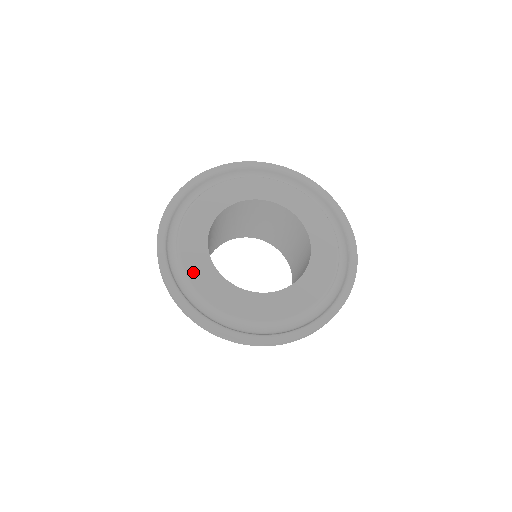
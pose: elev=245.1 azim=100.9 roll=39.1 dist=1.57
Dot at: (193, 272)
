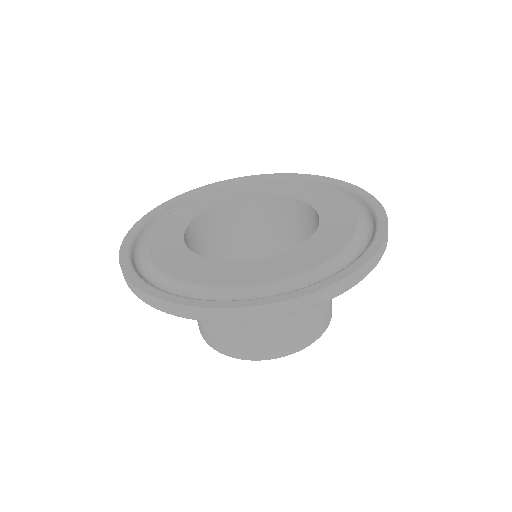
Dot at: (163, 261)
